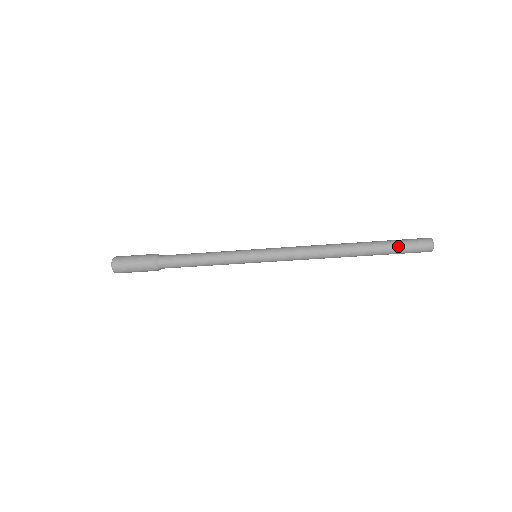
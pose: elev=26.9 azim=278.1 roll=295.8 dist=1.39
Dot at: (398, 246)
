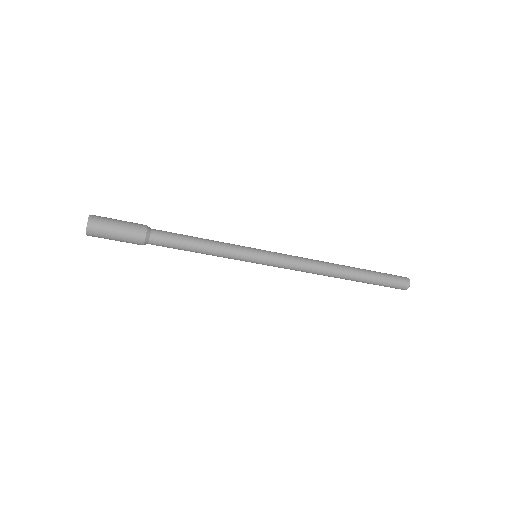
Dot at: (384, 281)
